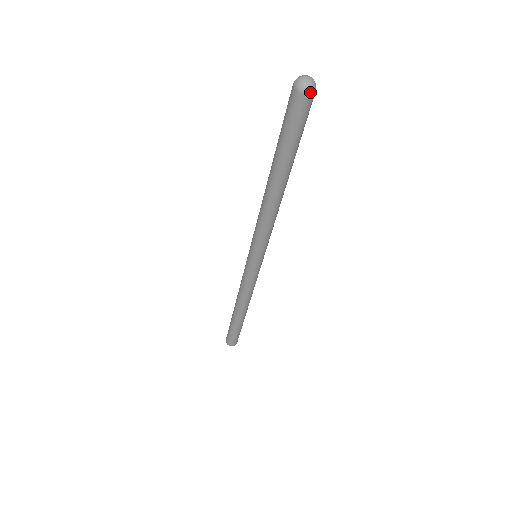
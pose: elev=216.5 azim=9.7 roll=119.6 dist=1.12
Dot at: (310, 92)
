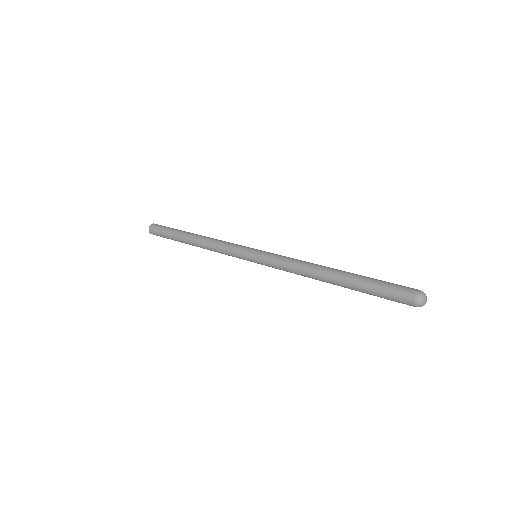
Dot at: occluded
